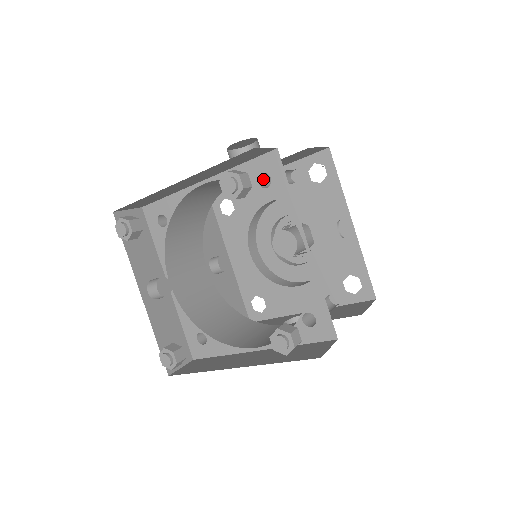
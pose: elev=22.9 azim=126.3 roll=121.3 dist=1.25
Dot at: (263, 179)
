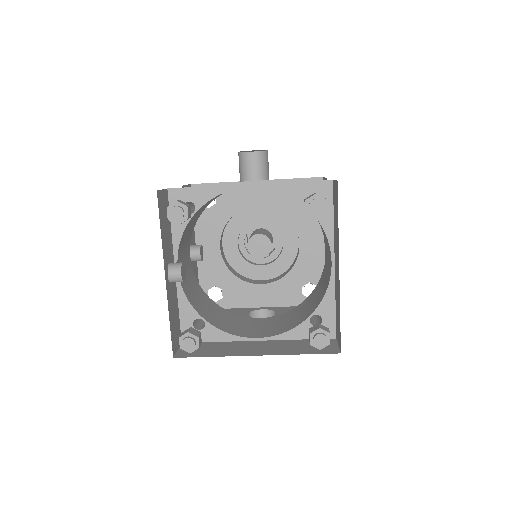
Dot at: occluded
